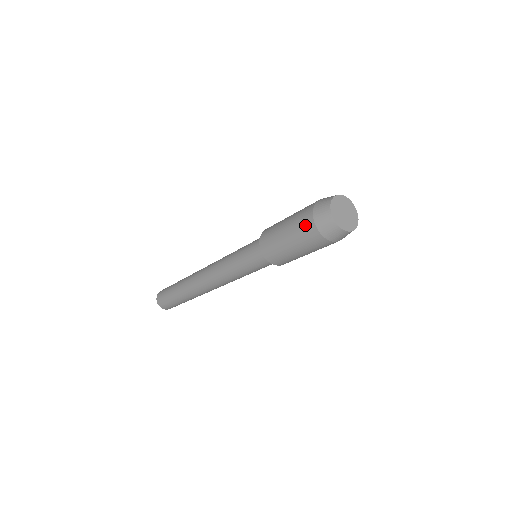
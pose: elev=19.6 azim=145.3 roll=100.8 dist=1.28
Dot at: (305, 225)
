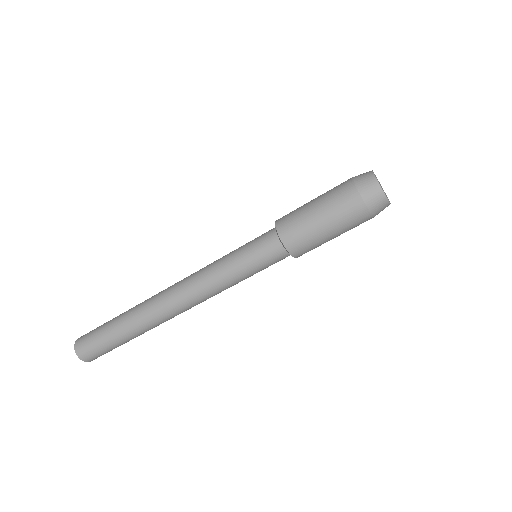
Dot at: (342, 188)
